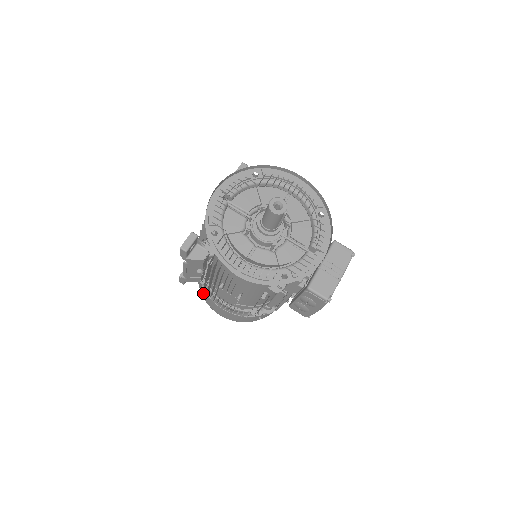
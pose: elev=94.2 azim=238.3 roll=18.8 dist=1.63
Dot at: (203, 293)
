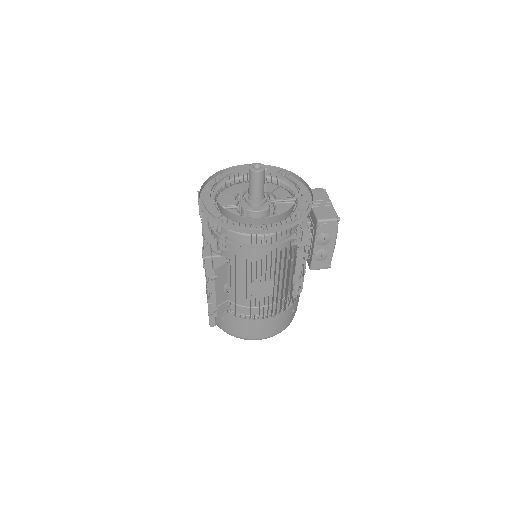
Dot at: (235, 325)
